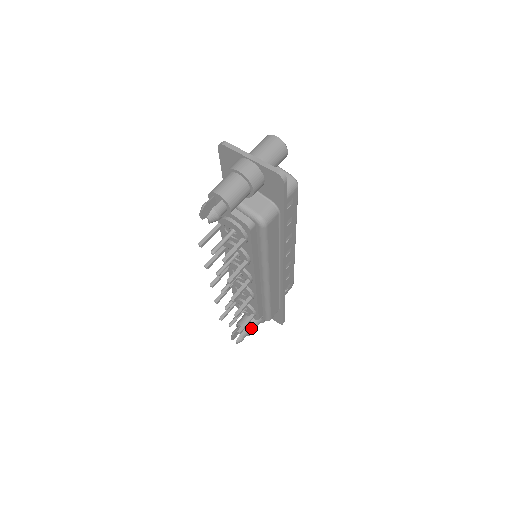
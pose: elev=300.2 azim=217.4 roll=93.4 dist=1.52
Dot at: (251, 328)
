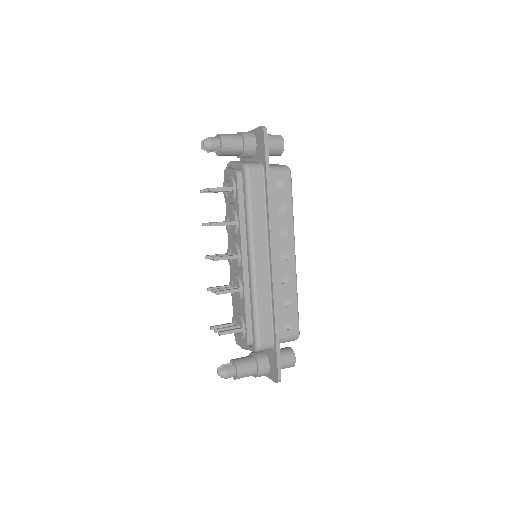
Dot at: (241, 365)
